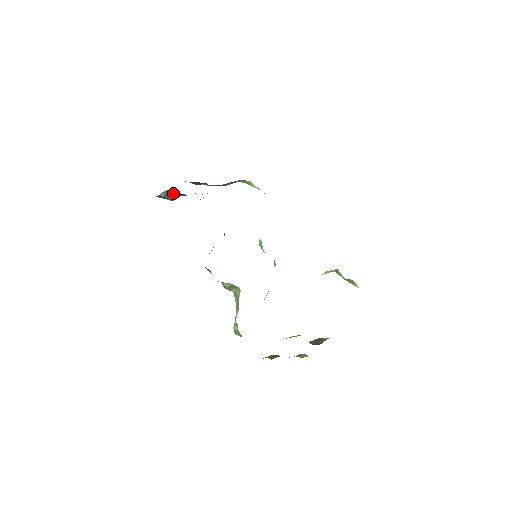
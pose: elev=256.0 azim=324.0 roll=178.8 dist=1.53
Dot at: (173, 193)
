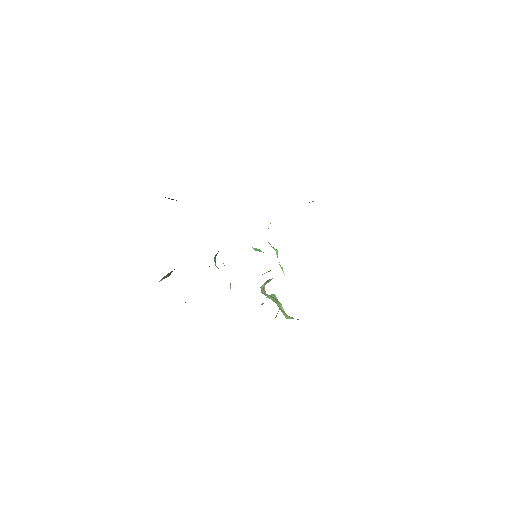
Dot at: (168, 273)
